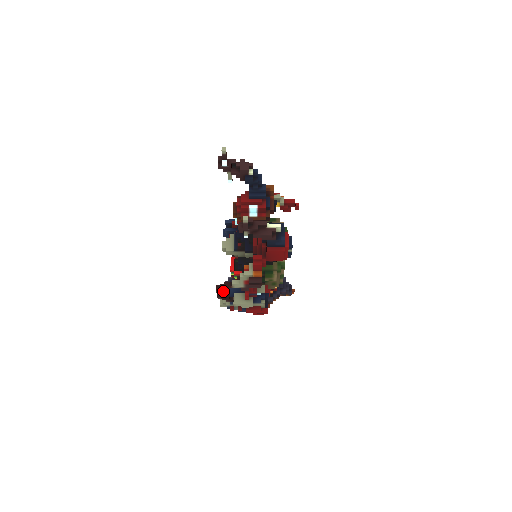
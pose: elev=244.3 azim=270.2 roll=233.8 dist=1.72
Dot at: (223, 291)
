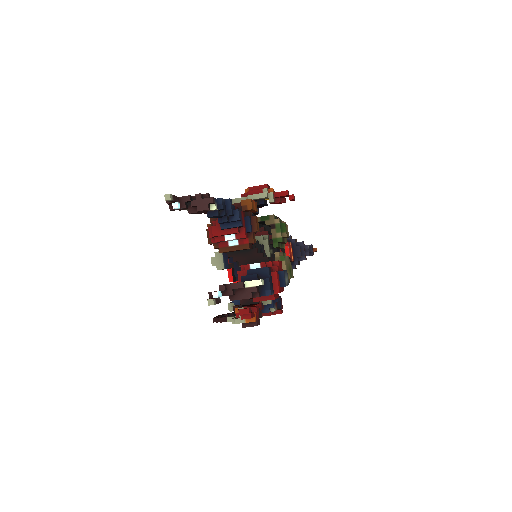
Dot at: occluded
